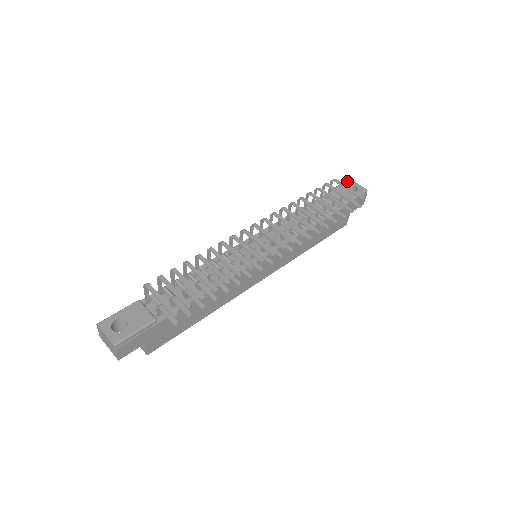
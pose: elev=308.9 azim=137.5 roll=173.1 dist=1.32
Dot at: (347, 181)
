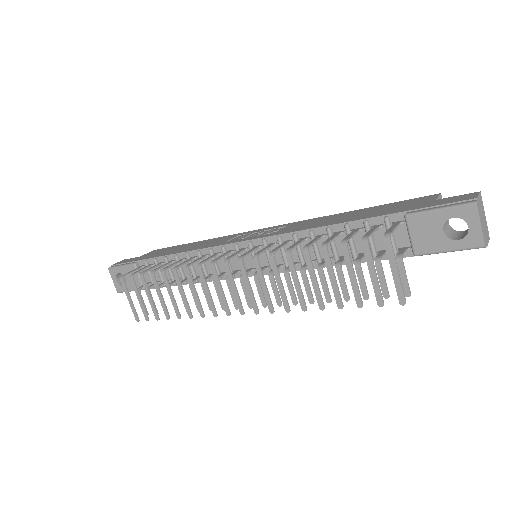
Dot at: (463, 207)
